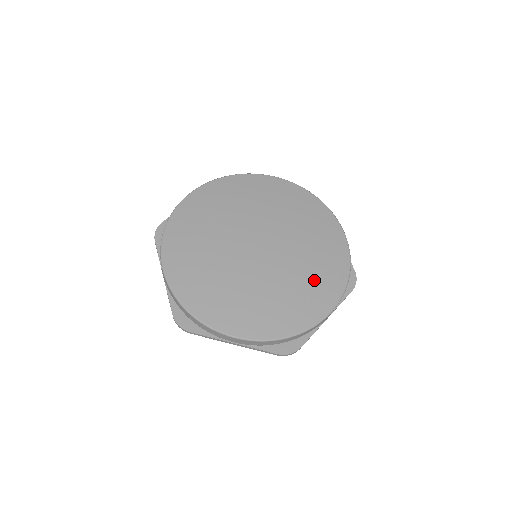
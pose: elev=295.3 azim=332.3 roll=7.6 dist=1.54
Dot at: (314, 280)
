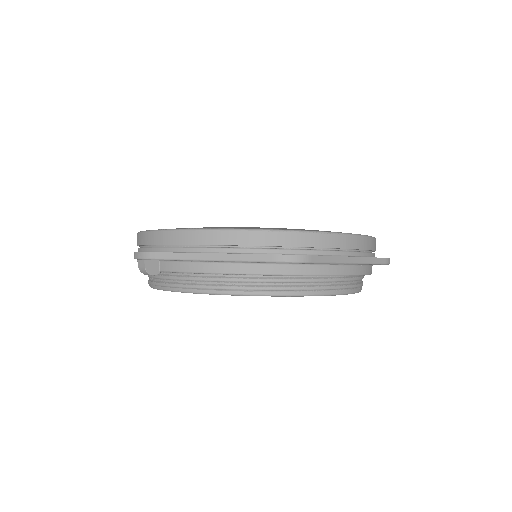
Dot at: occluded
